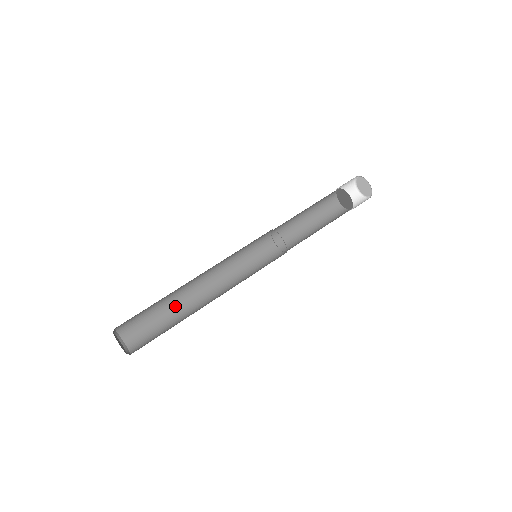
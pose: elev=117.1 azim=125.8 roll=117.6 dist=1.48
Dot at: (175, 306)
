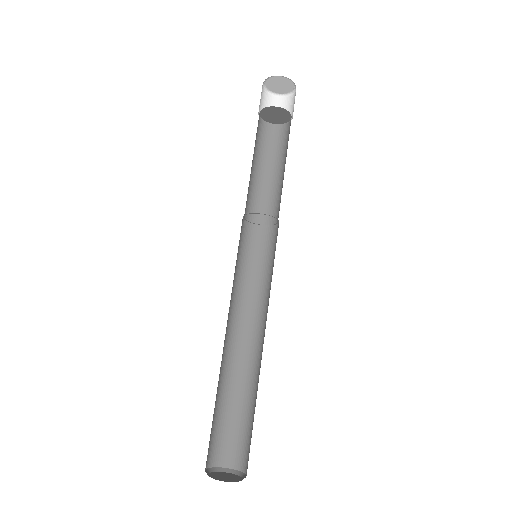
Dot at: (237, 383)
